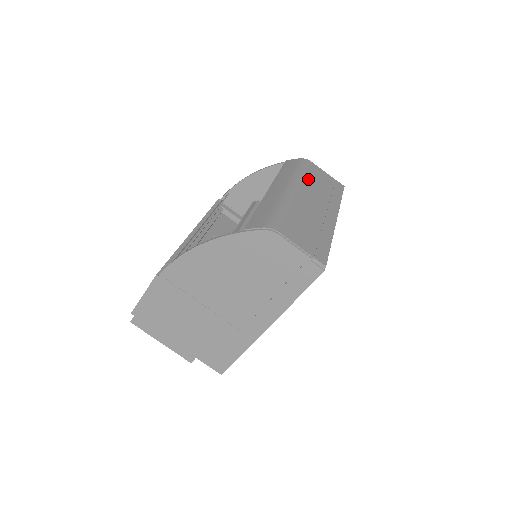
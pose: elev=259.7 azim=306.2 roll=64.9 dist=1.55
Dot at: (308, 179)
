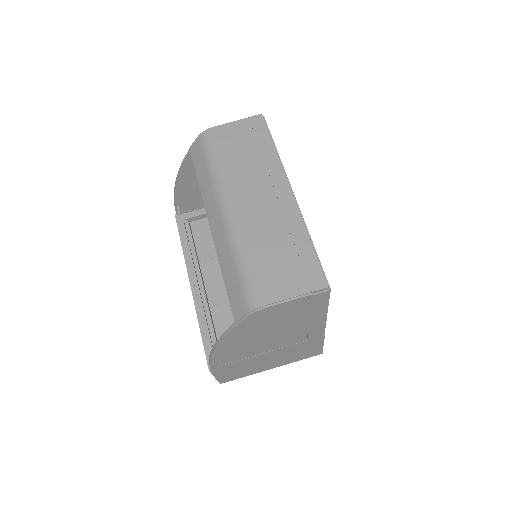
Dot at: (228, 168)
